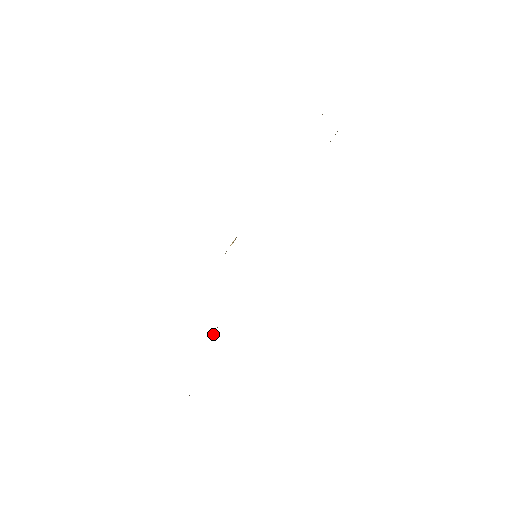
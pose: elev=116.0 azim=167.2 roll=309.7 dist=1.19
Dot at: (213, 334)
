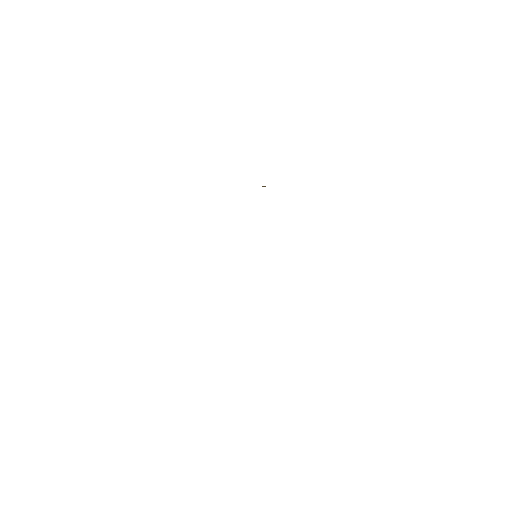
Dot at: occluded
